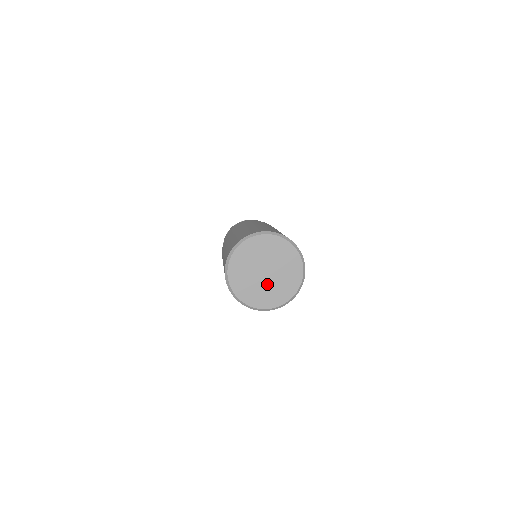
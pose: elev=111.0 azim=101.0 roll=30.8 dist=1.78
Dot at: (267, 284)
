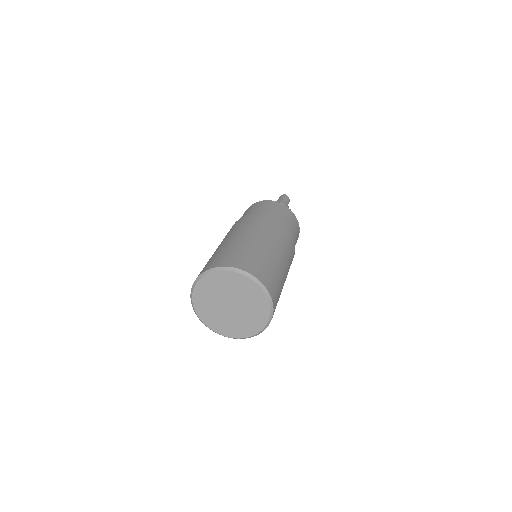
Dot at: (230, 316)
